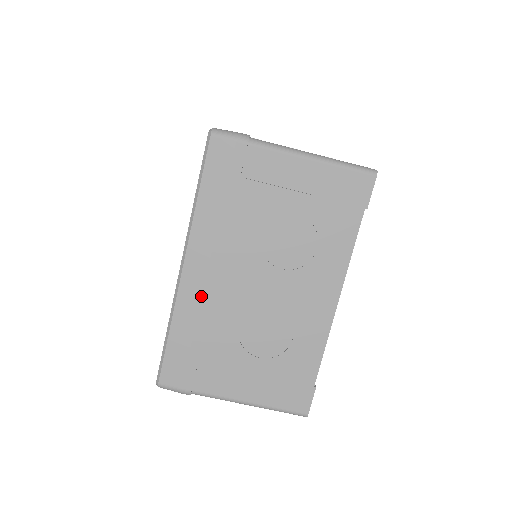
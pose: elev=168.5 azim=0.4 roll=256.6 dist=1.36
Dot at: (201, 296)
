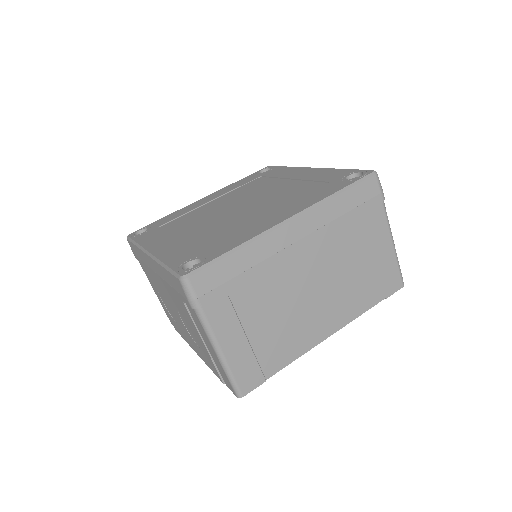
Dot at: (150, 267)
